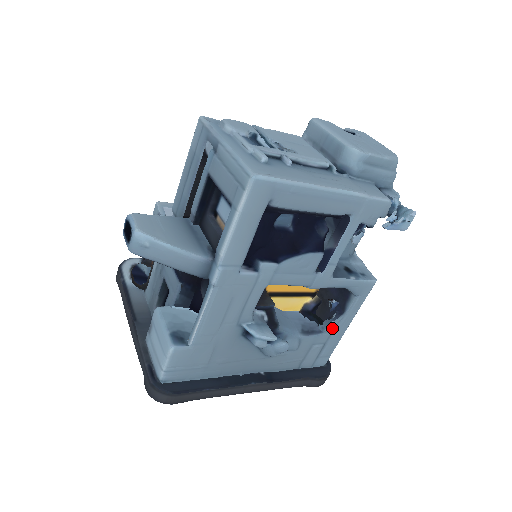
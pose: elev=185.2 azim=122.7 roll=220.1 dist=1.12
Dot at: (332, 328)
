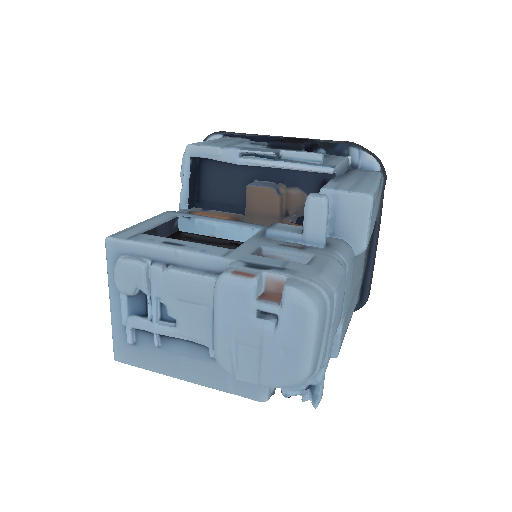
Dot at: occluded
